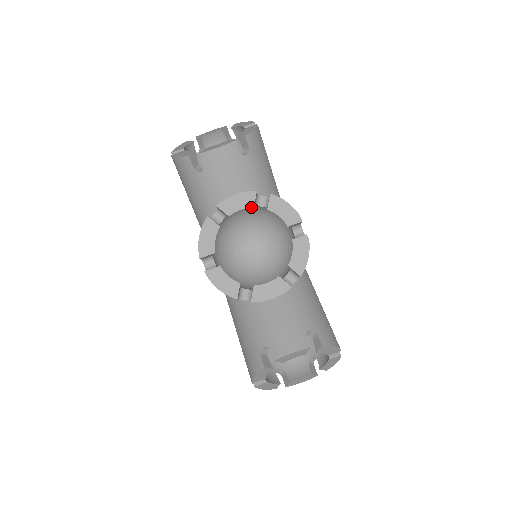
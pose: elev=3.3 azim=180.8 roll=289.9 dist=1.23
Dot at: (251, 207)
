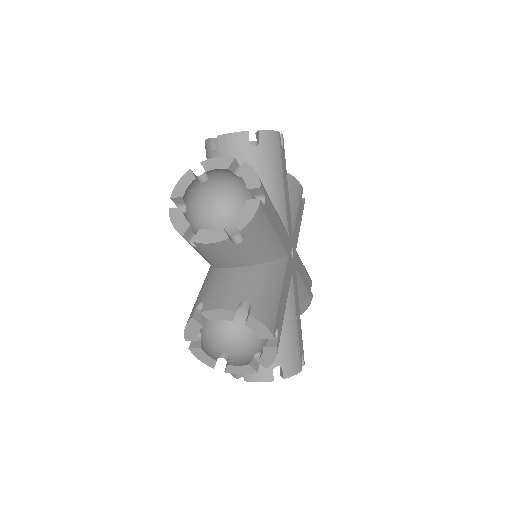
Dot at: (231, 320)
